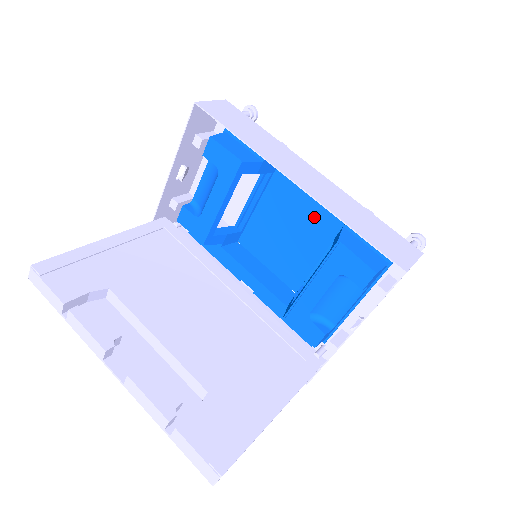
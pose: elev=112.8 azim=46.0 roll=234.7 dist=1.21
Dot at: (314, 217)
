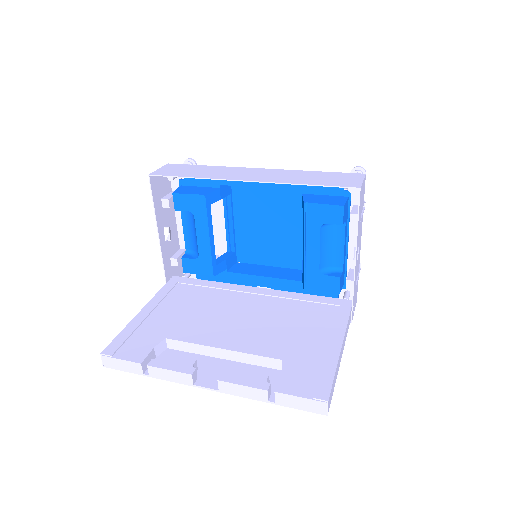
Dot at: (279, 204)
